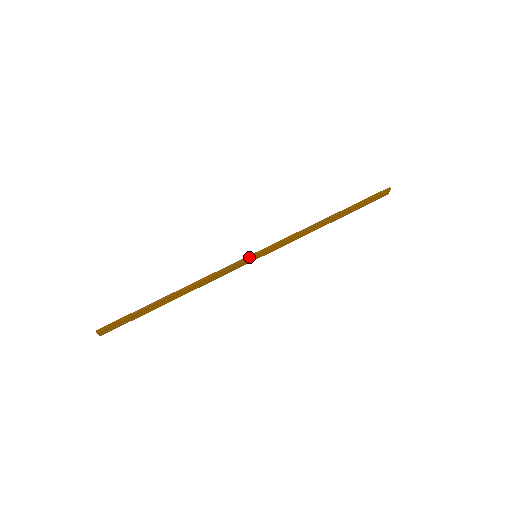
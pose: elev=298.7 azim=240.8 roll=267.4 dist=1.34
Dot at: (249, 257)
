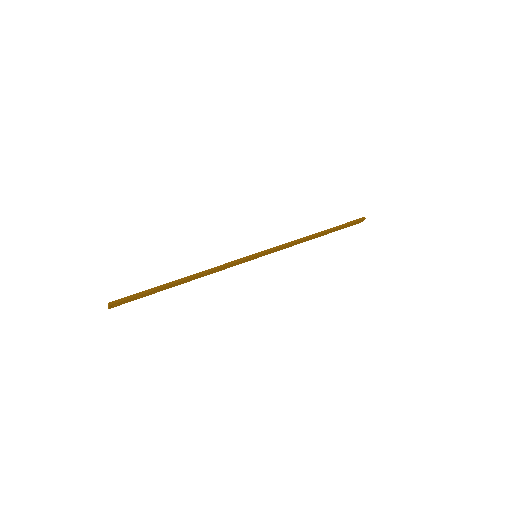
Dot at: (252, 256)
